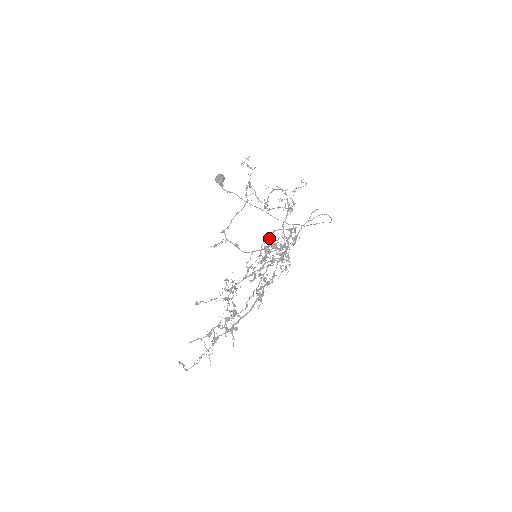
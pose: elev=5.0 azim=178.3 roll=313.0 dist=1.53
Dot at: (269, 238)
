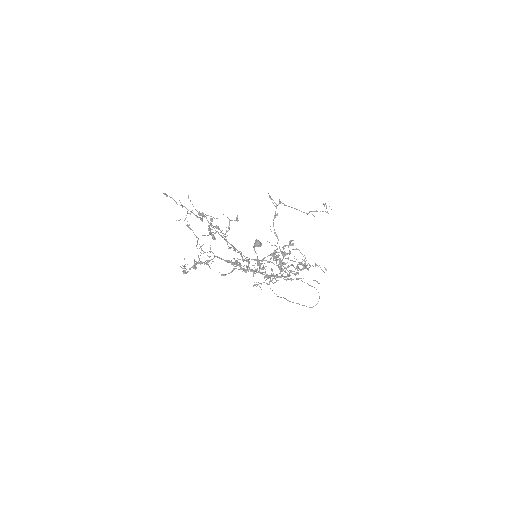
Dot at: (289, 245)
